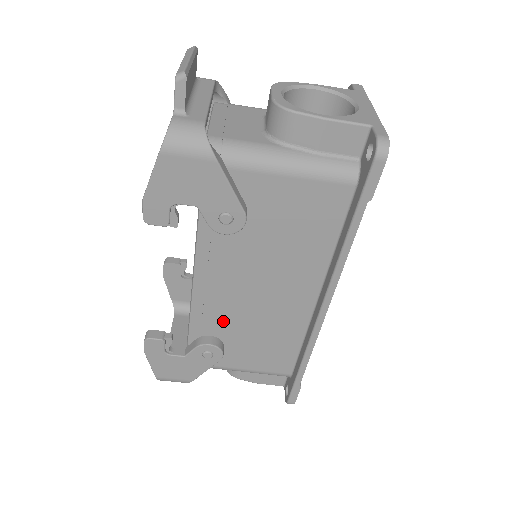
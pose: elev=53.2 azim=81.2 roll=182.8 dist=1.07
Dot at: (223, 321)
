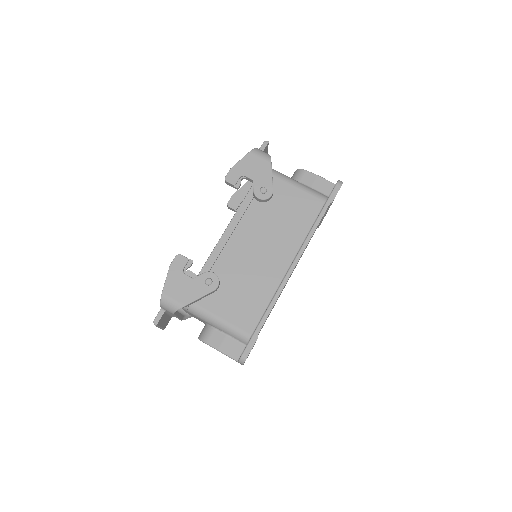
Dot at: (228, 266)
